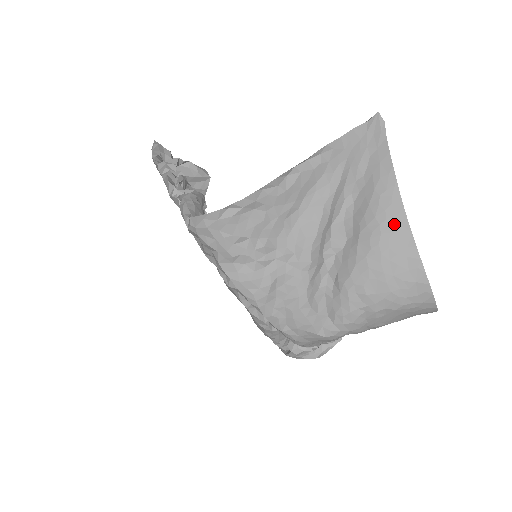
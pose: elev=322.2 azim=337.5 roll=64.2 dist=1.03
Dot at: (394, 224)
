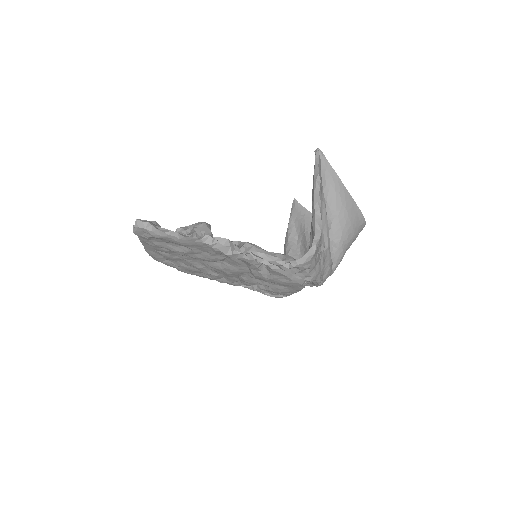
Dot at: (350, 204)
